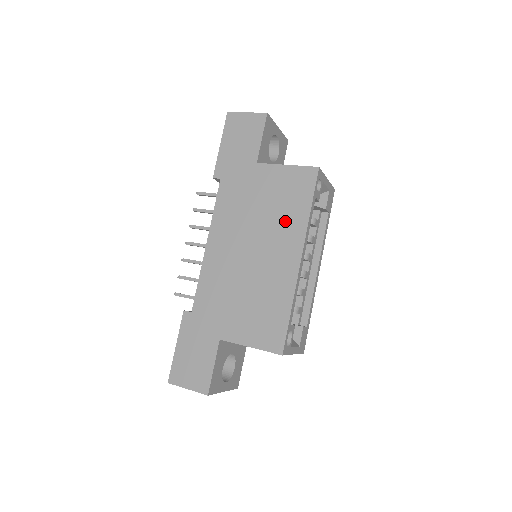
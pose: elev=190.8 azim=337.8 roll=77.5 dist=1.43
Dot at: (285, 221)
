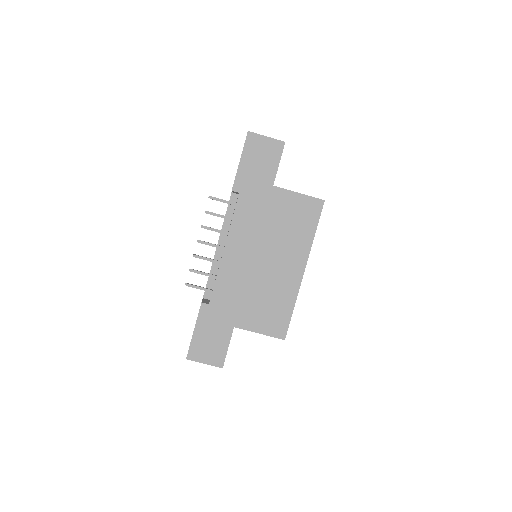
Dot at: (294, 239)
